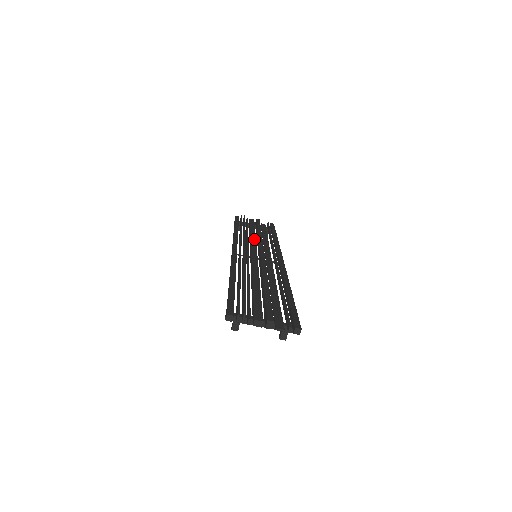
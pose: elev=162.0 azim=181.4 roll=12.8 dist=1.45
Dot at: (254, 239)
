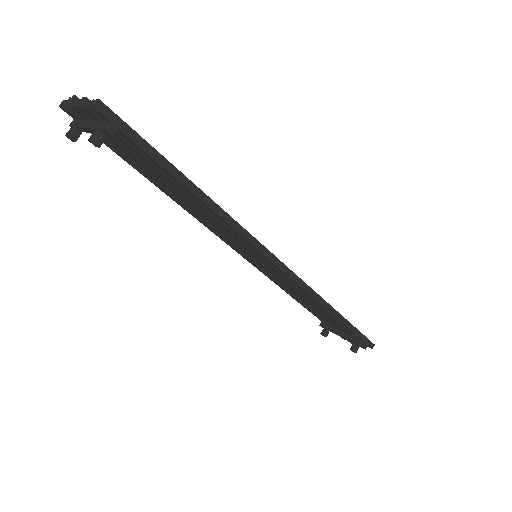
Dot at: occluded
